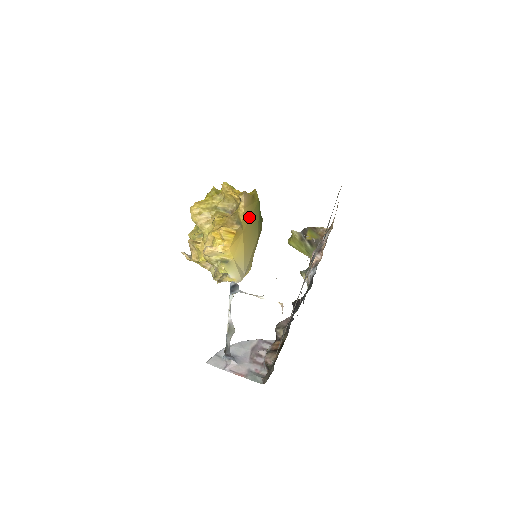
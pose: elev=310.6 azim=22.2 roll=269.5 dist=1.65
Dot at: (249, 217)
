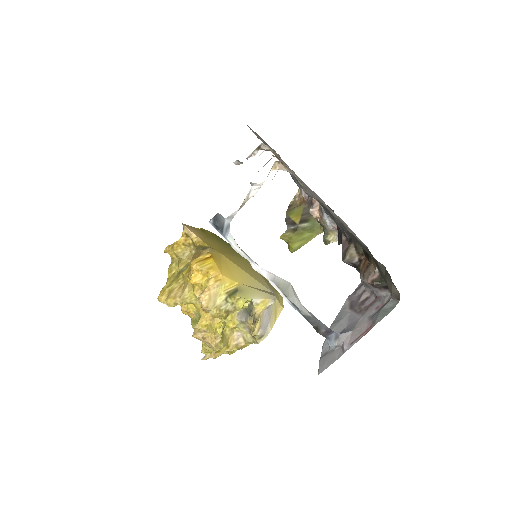
Dot at: (215, 244)
